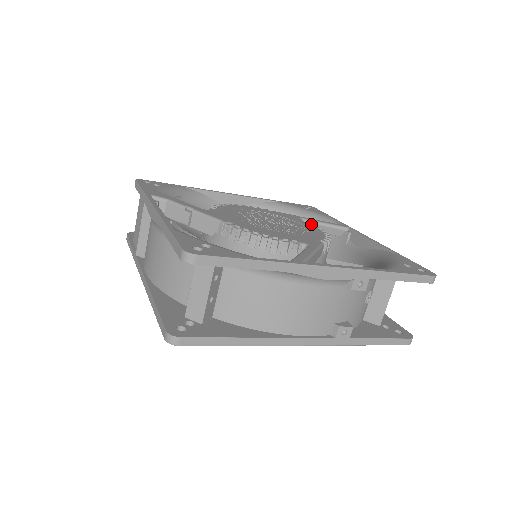
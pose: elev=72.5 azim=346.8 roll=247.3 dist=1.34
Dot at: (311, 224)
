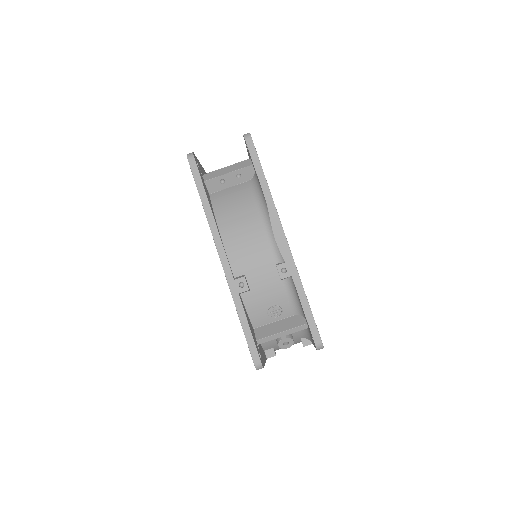
Dot at: occluded
